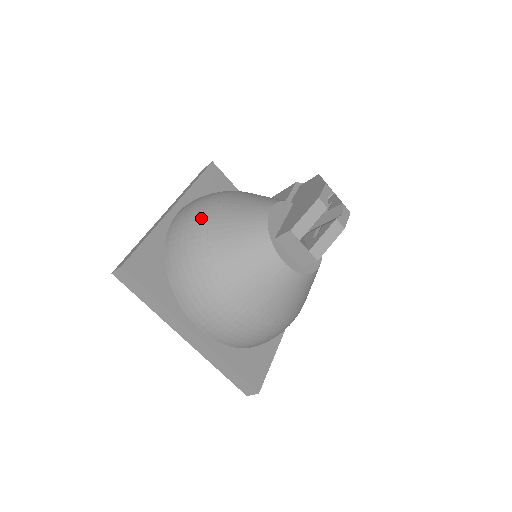
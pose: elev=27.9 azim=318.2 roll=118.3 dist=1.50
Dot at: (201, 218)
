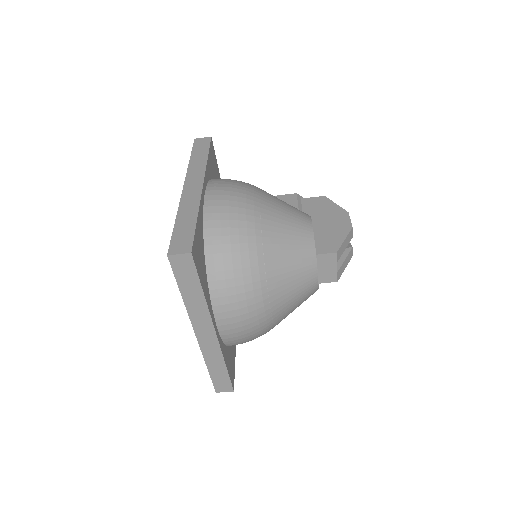
Dot at: (252, 213)
